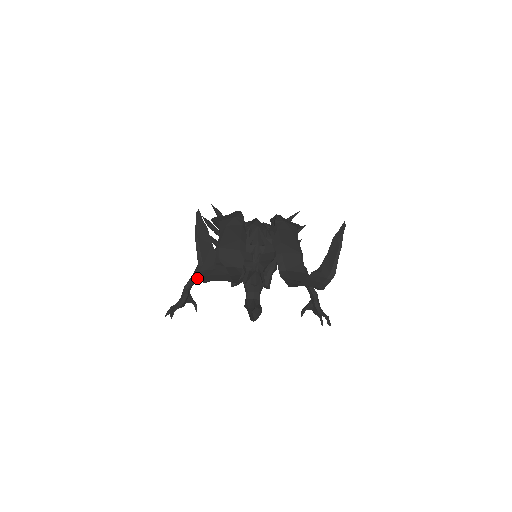
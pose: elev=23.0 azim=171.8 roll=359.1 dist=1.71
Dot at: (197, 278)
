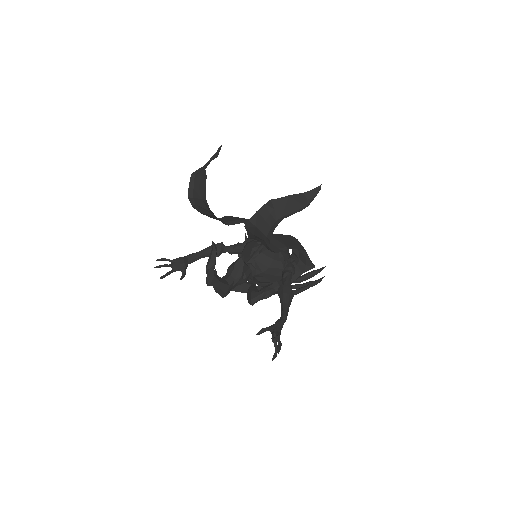
Dot at: (201, 254)
